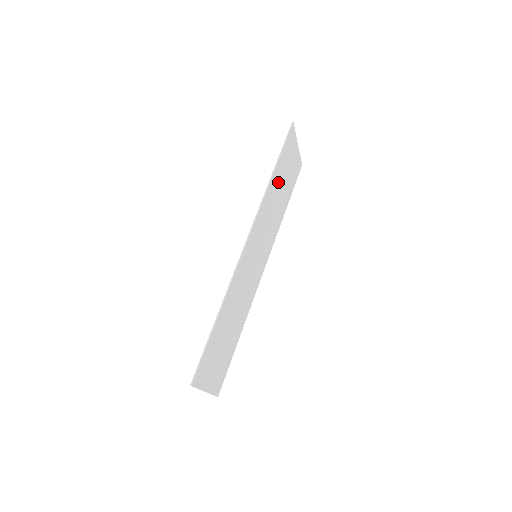
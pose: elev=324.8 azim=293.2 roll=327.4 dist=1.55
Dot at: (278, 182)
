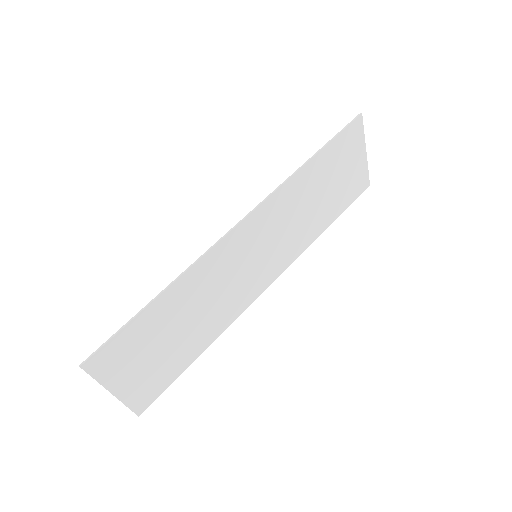
Dot at: (318, 178)
